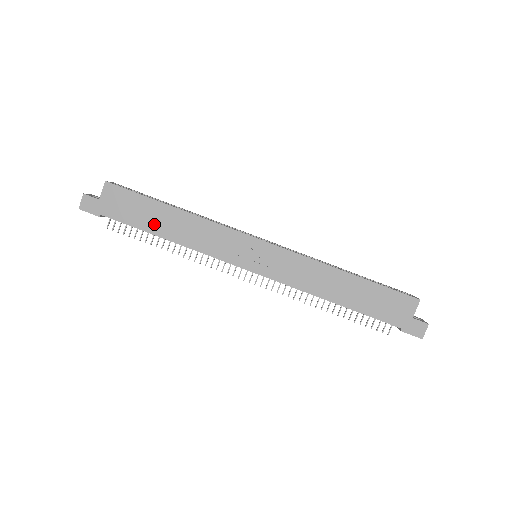
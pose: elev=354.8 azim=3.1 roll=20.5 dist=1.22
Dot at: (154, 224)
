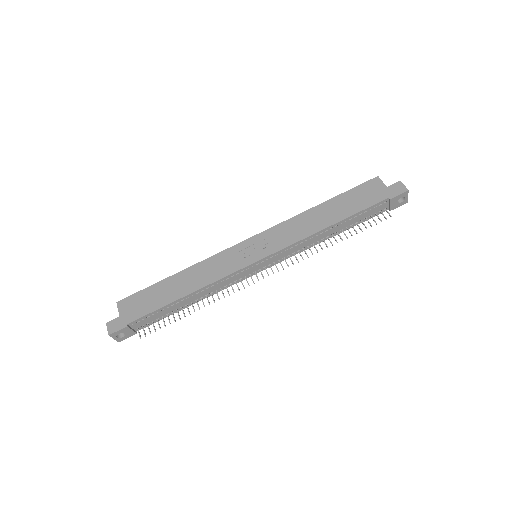
Dot at: (169, 295)
